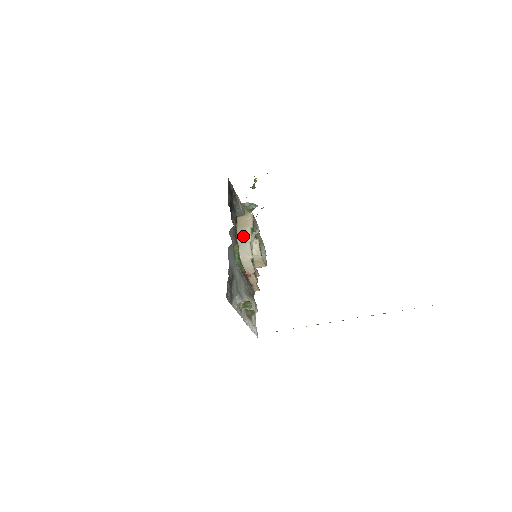
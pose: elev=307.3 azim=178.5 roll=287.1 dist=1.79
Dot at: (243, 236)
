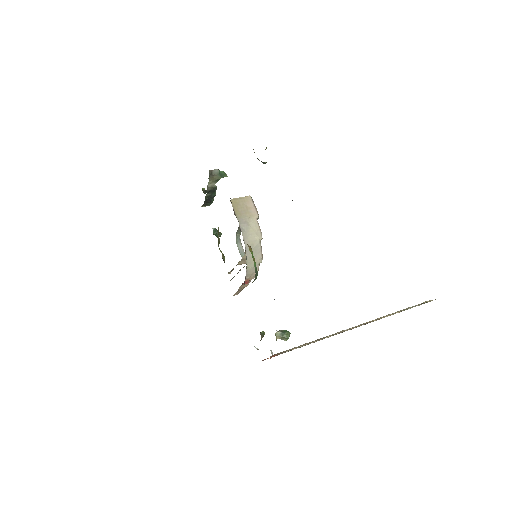
Dot at: (250, 232)
